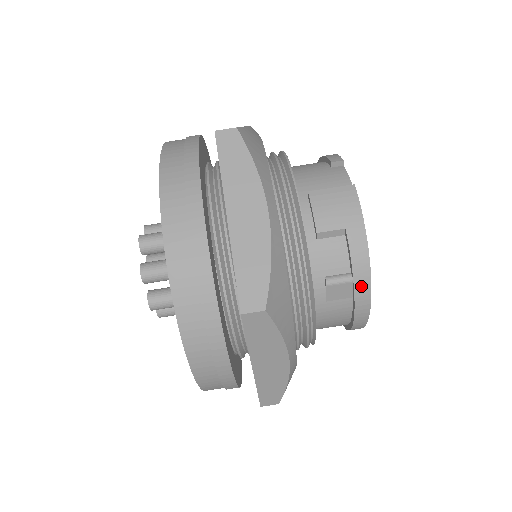
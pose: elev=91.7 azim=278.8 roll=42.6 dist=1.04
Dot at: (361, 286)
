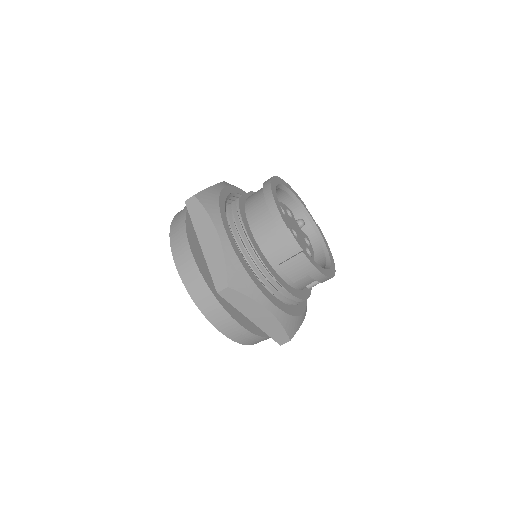
Dot at: occluded
